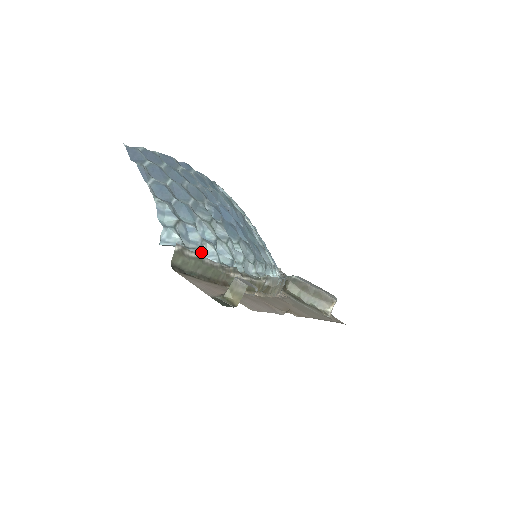
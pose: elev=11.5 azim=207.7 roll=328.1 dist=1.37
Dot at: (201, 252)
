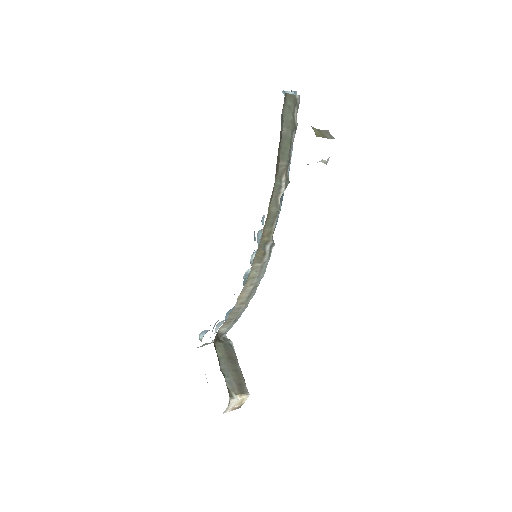
Dot at: occluded
